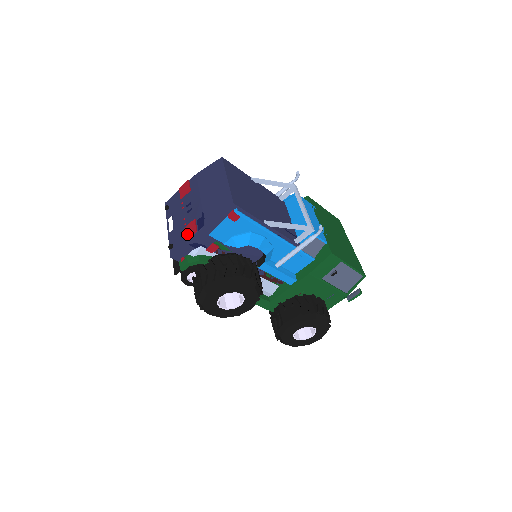
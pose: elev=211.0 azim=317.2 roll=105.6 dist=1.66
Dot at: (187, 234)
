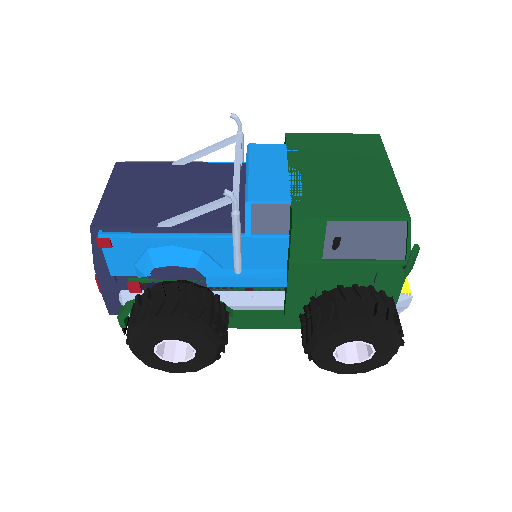
Dot at: occluded
